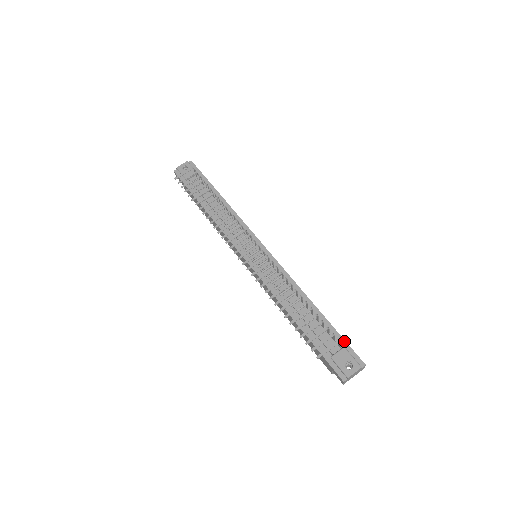
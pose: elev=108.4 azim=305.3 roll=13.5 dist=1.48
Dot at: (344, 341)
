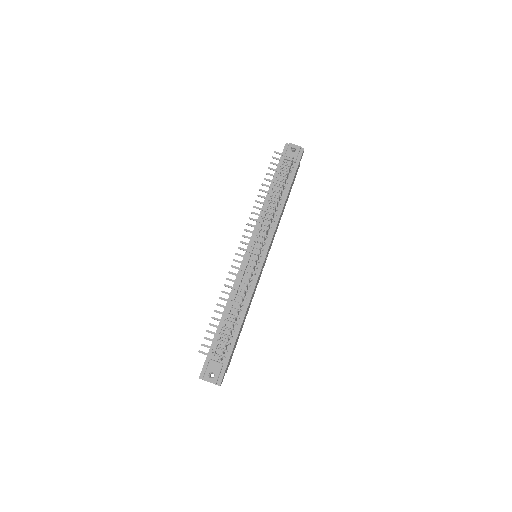
Dot at: (228, 361)
